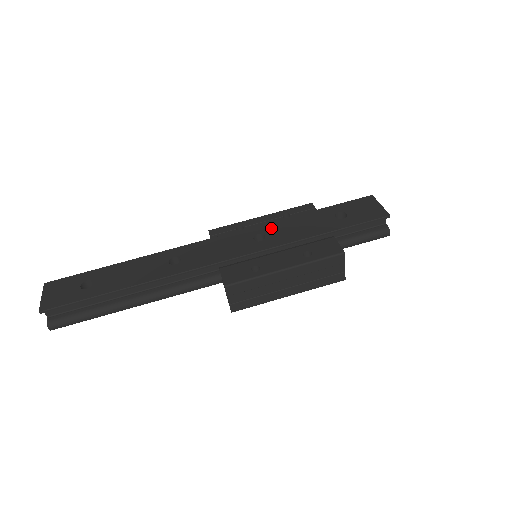
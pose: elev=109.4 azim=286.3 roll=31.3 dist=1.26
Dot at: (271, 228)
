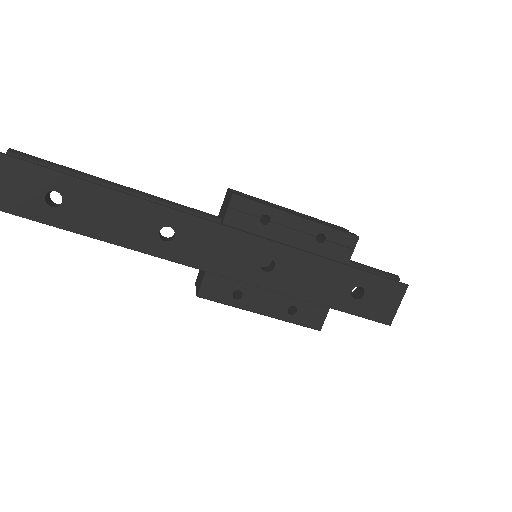
Dot at: (288, 260)
